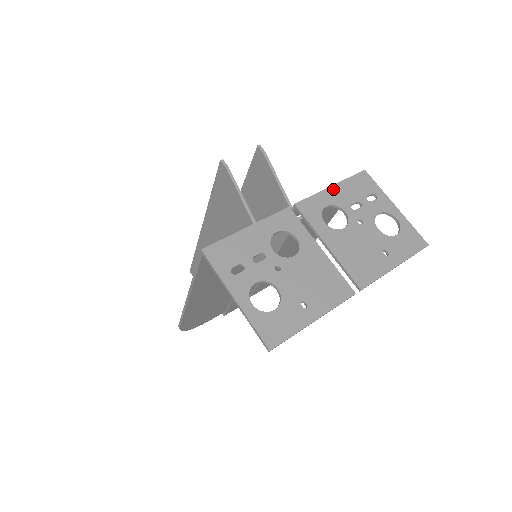
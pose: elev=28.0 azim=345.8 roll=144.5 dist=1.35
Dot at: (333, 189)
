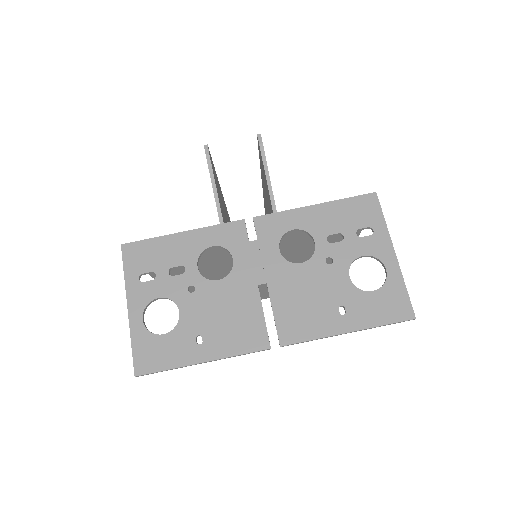
Dot at: (314, 209)
